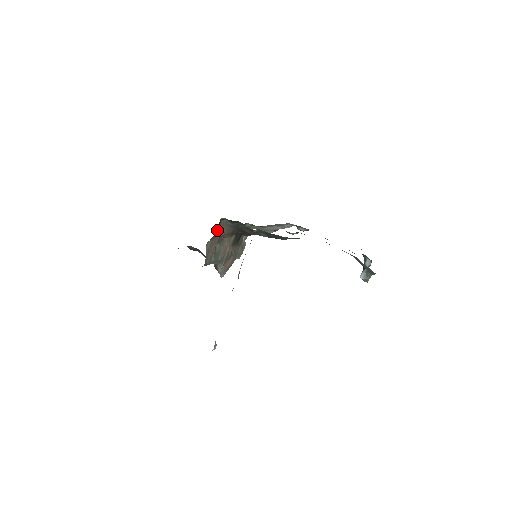
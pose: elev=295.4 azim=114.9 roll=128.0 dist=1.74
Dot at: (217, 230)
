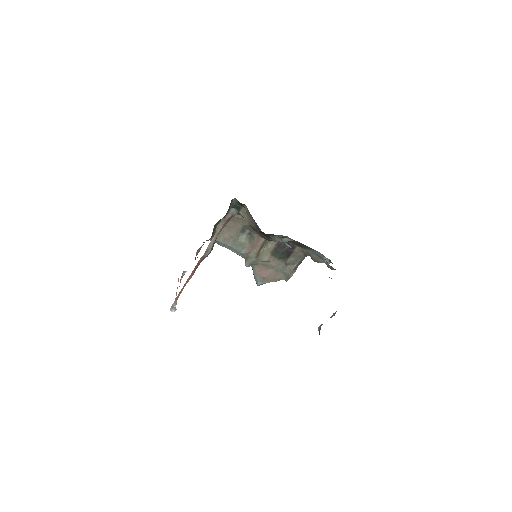
Dot at: occluded
